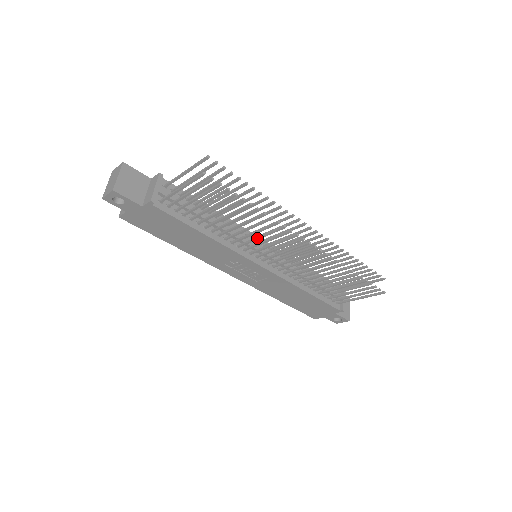
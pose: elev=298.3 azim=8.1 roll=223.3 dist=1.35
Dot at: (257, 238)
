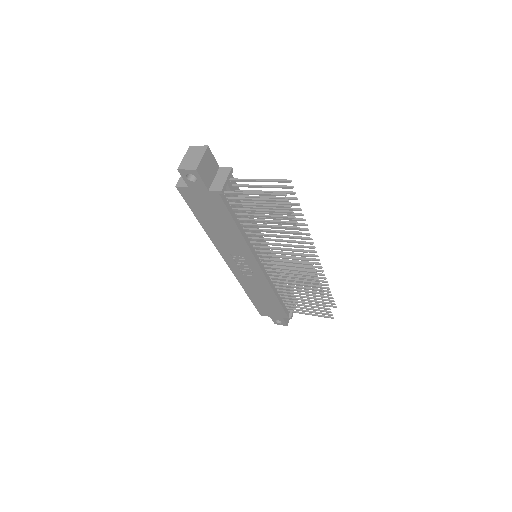
Dot at: (277, 249)
